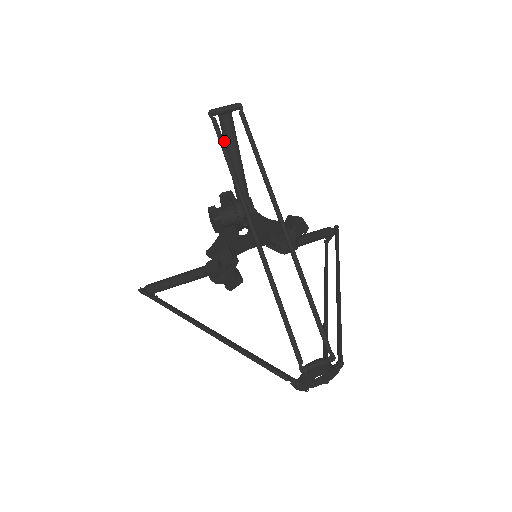
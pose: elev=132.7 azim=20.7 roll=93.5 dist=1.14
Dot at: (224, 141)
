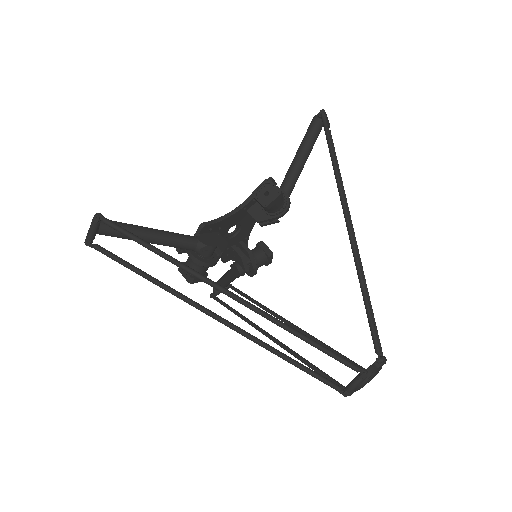
Dot at: (125, 238)
